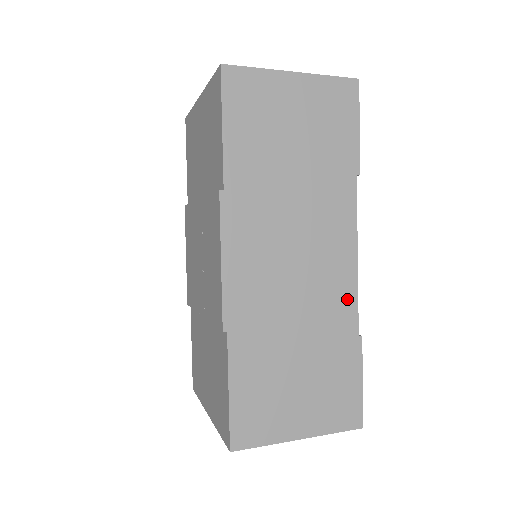
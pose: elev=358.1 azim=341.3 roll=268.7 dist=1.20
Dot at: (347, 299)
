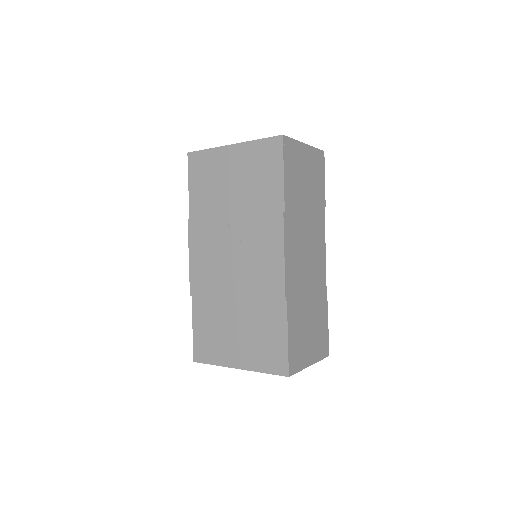
Dot at: (323, 279)
